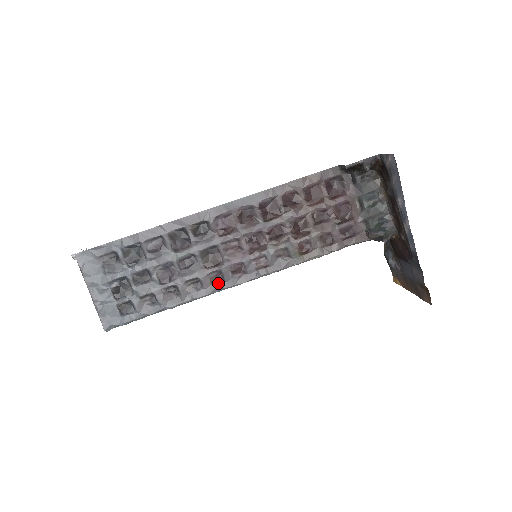
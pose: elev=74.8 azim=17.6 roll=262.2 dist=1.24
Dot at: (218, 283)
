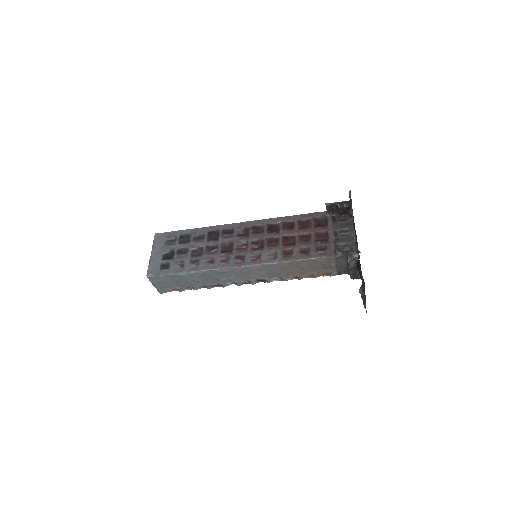
Dot at: (224, 264)
